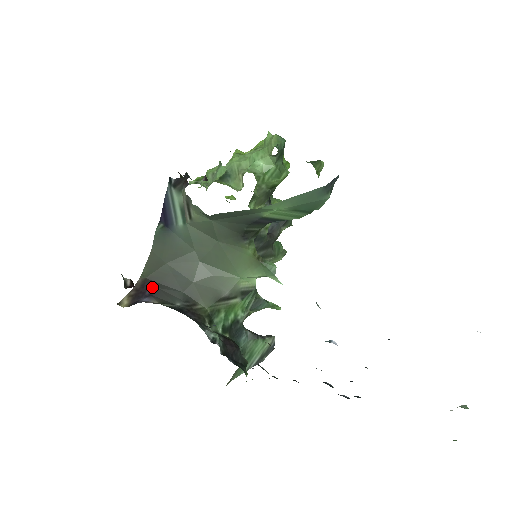
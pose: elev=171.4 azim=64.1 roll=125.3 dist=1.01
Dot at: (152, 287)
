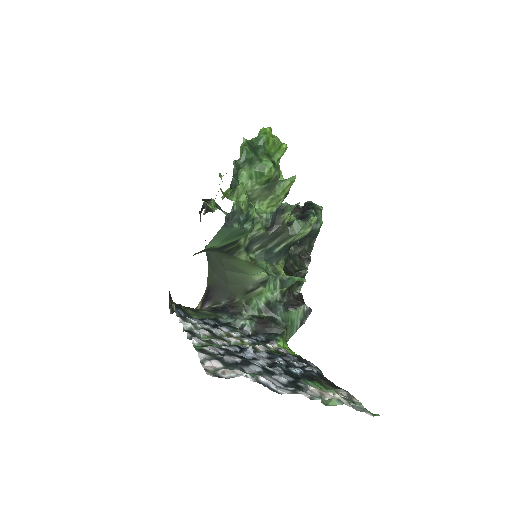
Dot at: (211, 292)
